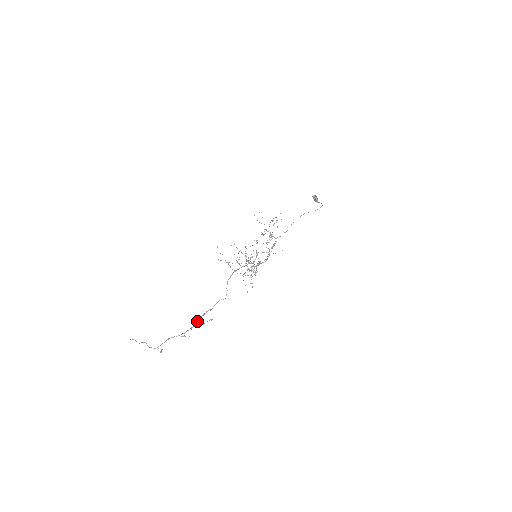
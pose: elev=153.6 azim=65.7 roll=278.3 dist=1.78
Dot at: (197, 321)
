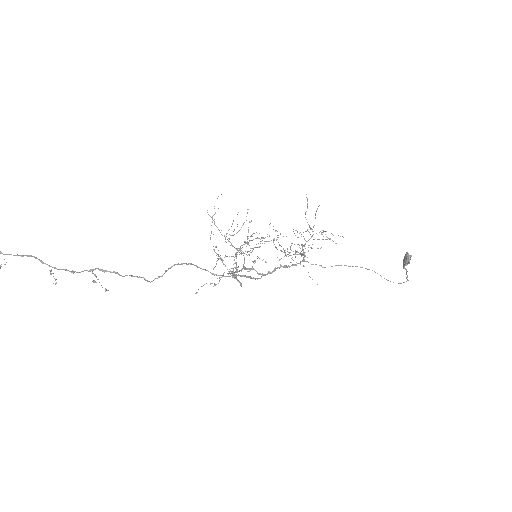
Dot at: (90, 270)
